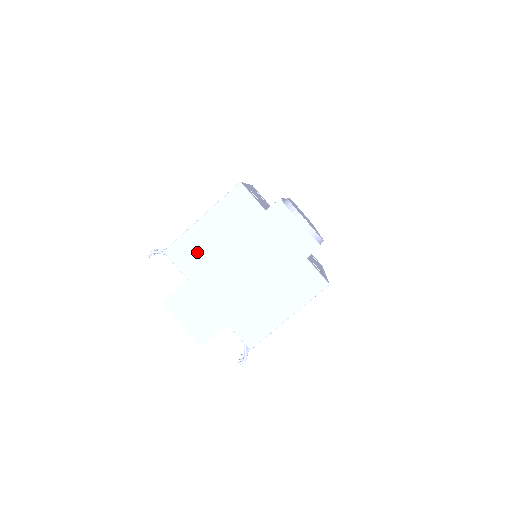
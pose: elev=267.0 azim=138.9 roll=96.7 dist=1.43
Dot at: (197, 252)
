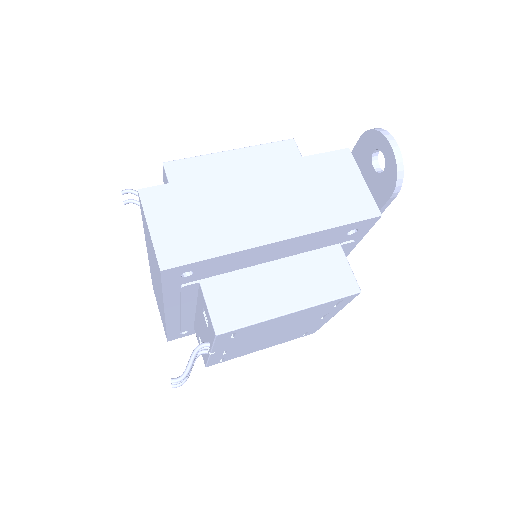
Dot at: occluded
